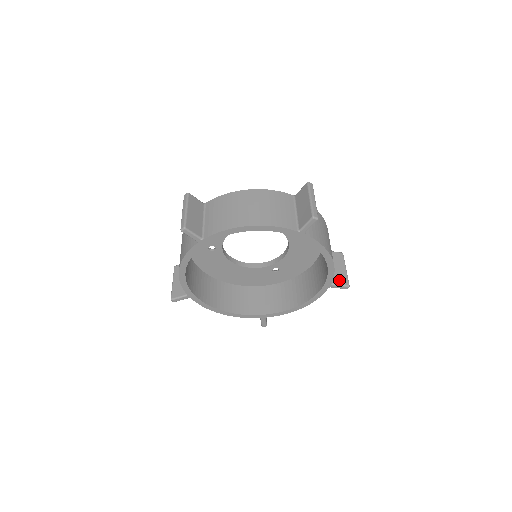
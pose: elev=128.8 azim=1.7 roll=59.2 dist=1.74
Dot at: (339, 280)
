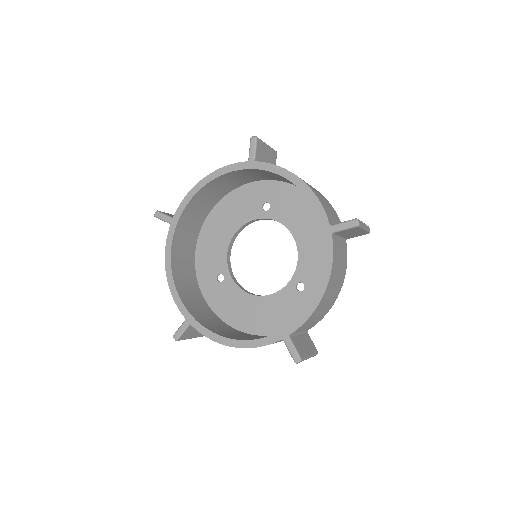
Dot at: occluded
